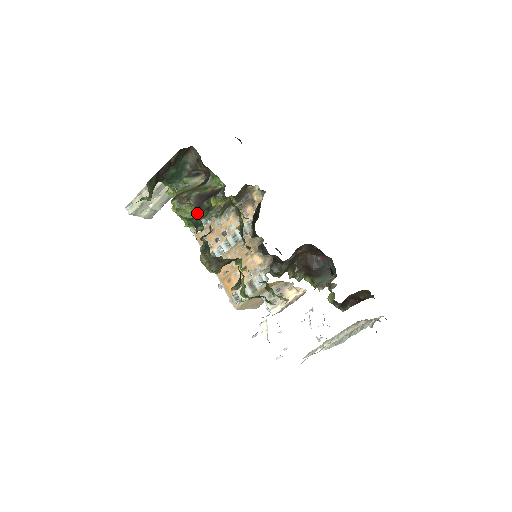
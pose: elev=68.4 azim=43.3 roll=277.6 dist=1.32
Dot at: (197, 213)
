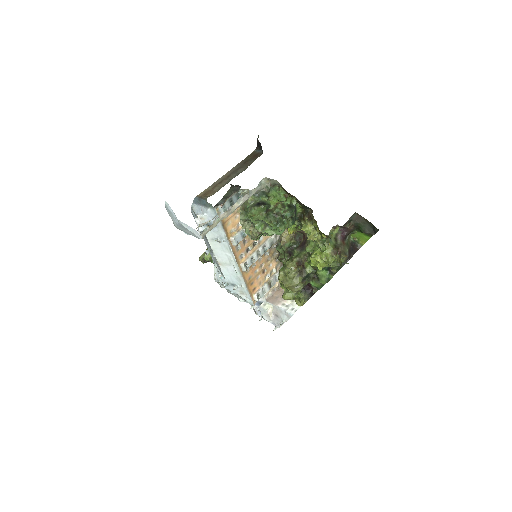
Dot at: occluded
